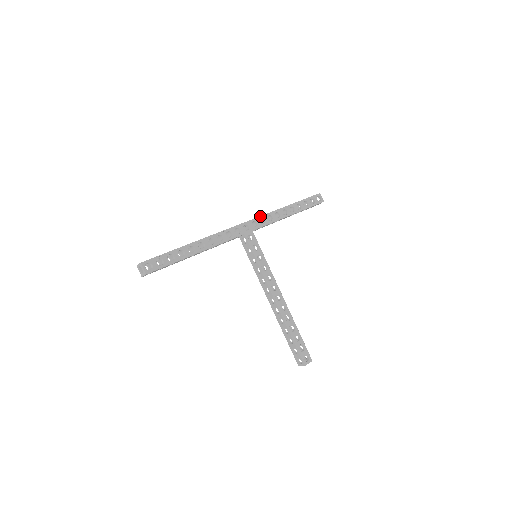
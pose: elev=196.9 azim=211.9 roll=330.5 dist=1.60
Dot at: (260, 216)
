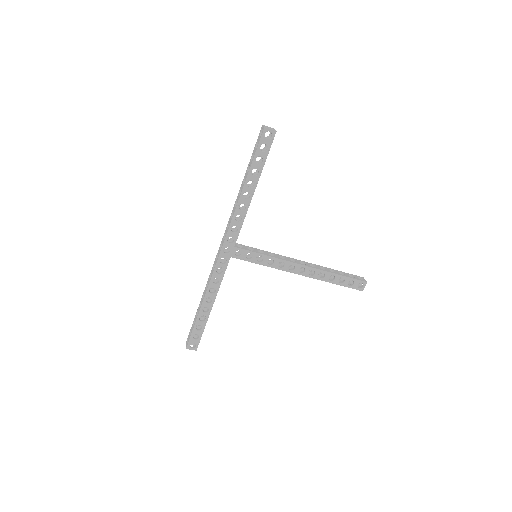
Dot at: (229, 228)
